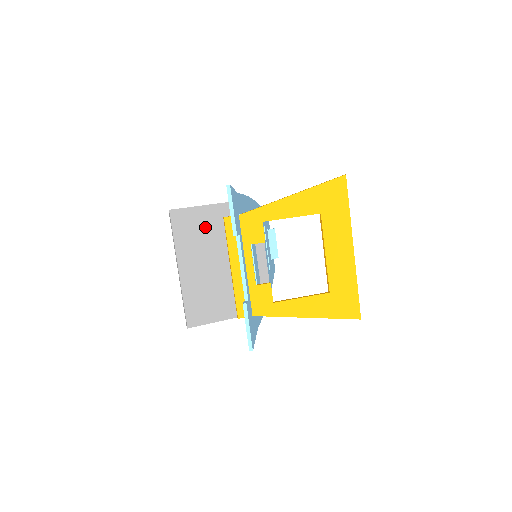
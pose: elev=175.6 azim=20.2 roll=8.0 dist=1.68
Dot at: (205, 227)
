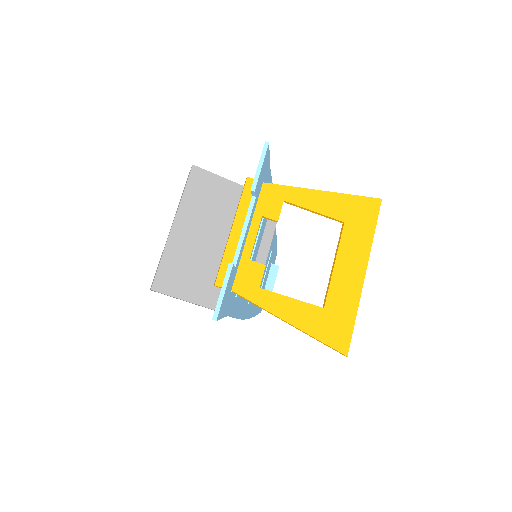
Dot at: (219, 199)
